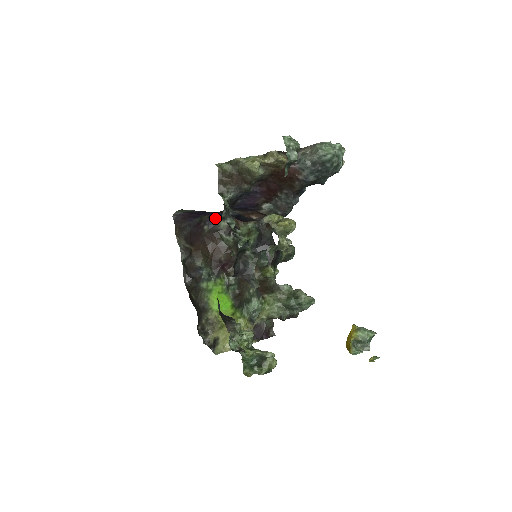
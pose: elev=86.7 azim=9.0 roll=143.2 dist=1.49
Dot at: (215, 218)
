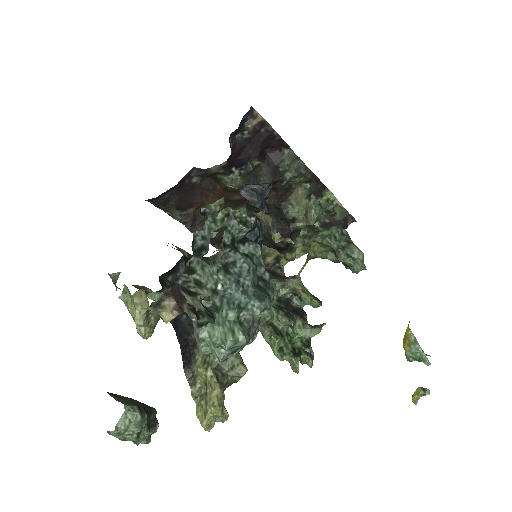
Dot at: (198, 169)
